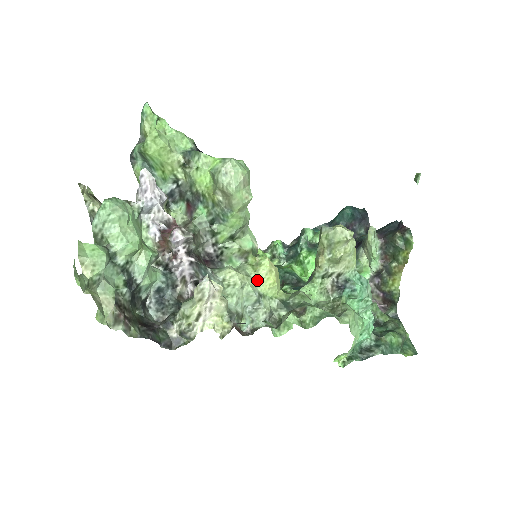
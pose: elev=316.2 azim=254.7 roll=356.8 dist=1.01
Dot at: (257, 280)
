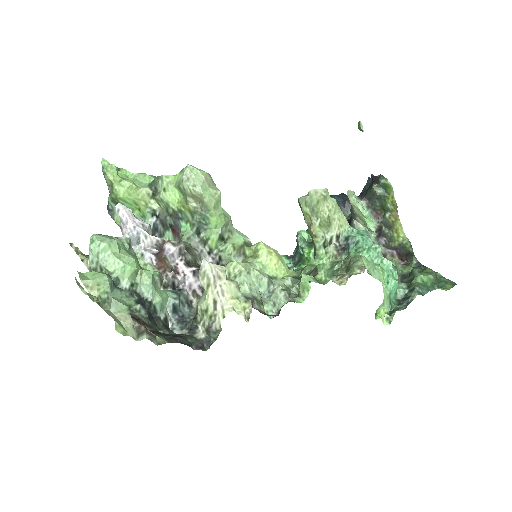
Dot at: (261, 265)
